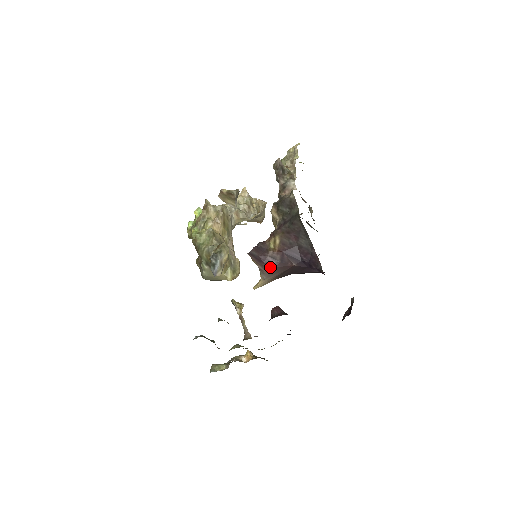
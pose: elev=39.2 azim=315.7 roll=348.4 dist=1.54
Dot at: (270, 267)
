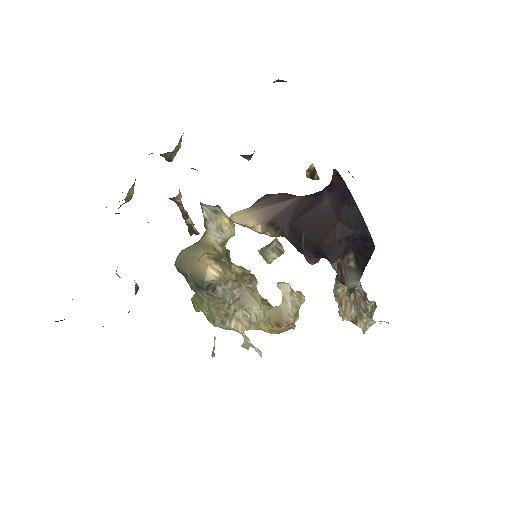
Dot at: (269, 196)
